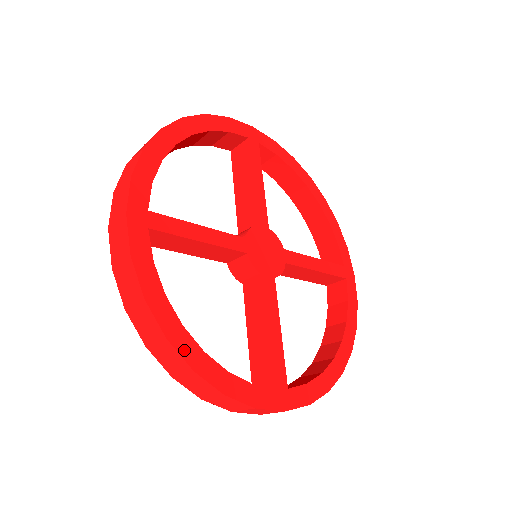
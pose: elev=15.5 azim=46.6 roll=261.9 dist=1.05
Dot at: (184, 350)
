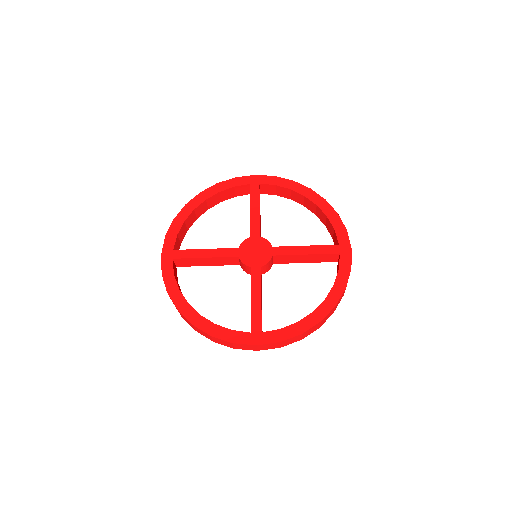
Dot at: (187, 315)
